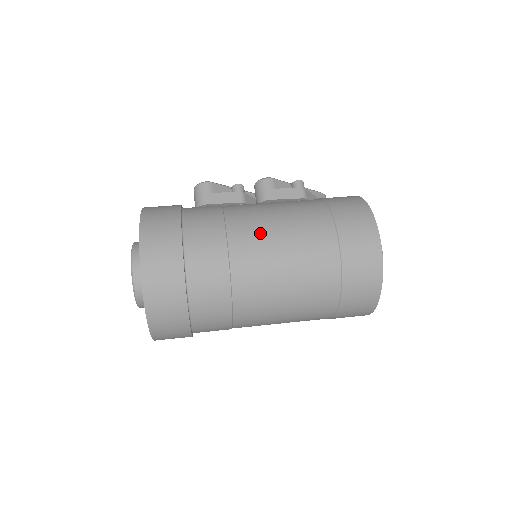
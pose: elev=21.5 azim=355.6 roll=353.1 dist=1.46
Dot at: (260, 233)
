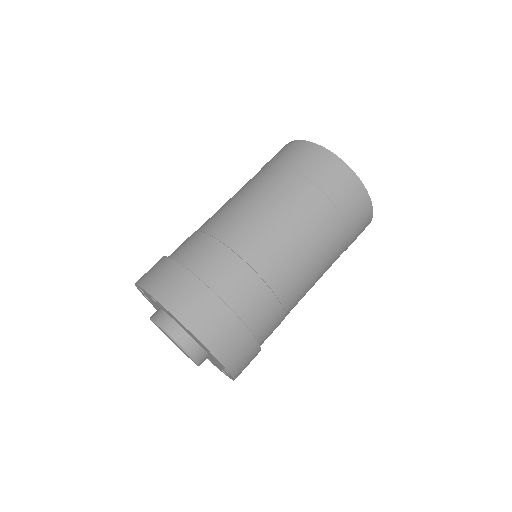
Dot at: occluded
